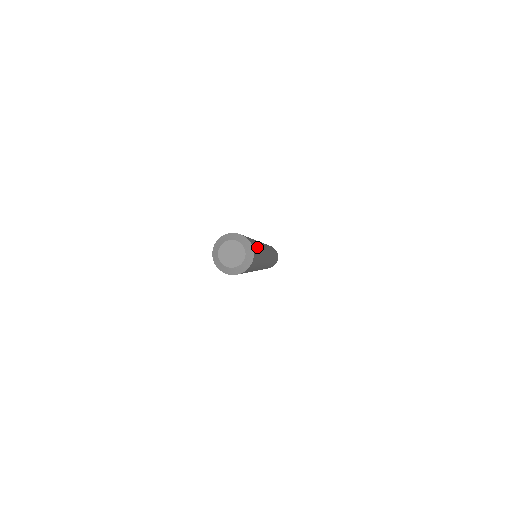
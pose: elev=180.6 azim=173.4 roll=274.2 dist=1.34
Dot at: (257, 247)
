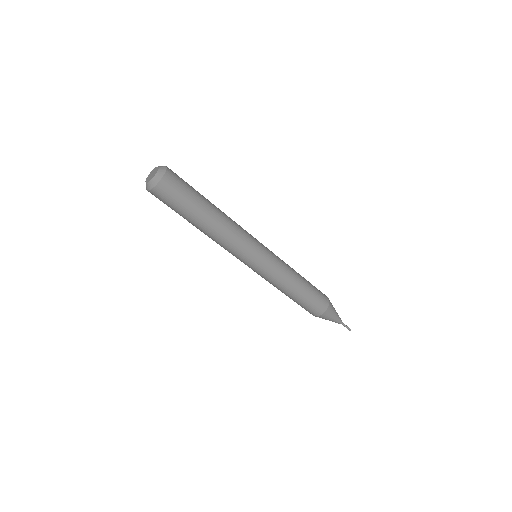
Dot at: occluded
